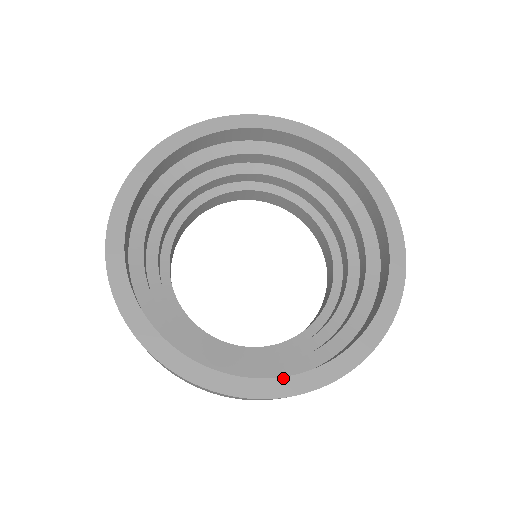
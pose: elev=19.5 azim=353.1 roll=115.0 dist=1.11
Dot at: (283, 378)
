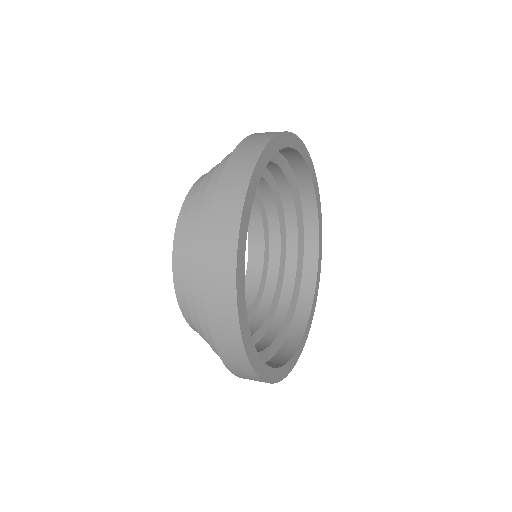
Dot at: (269, 367)
